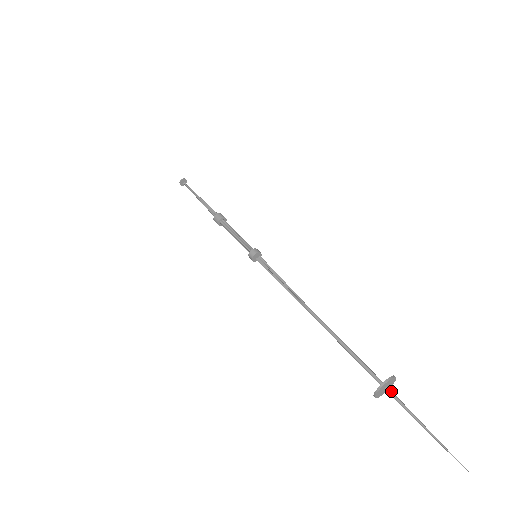
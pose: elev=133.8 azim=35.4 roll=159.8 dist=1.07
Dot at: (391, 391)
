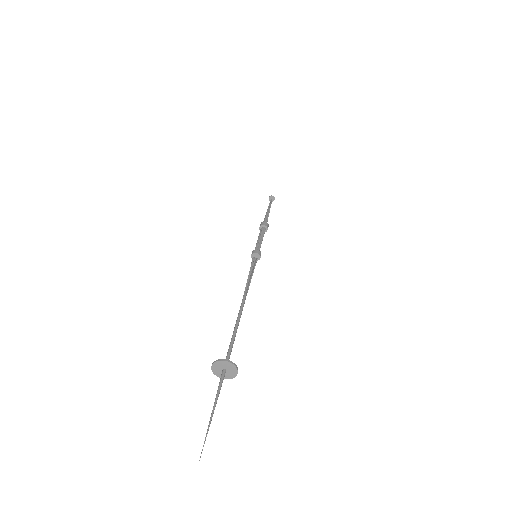
Dot at: (223, 373)
